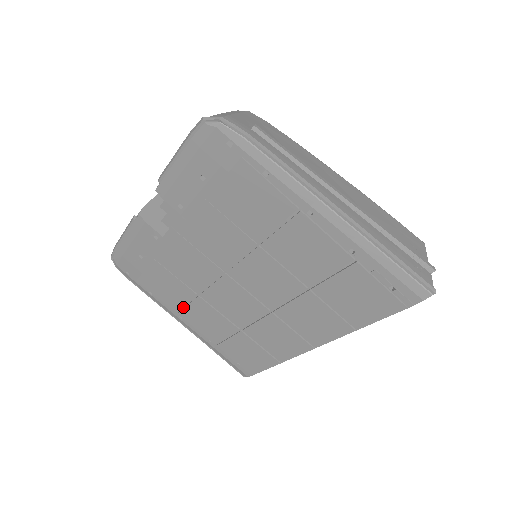
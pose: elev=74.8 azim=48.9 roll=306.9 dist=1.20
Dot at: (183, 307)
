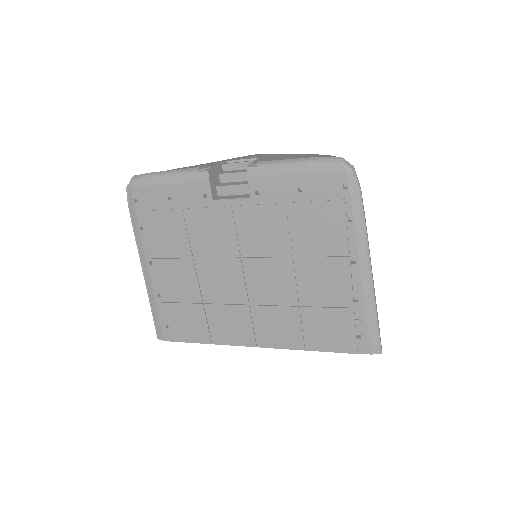
Dot at: (164, 257)
